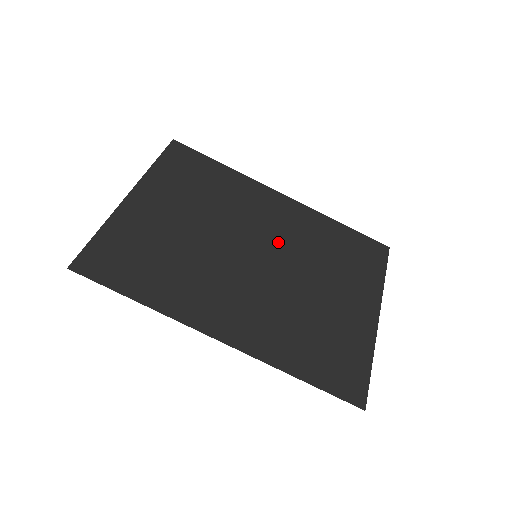
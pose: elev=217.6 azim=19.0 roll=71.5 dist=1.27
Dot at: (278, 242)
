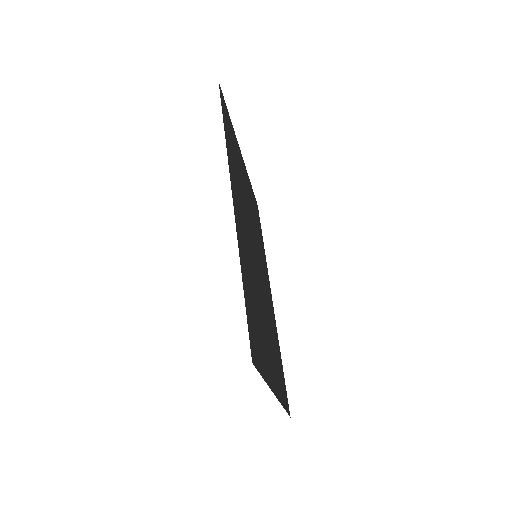
Dot at: (263, 283)
